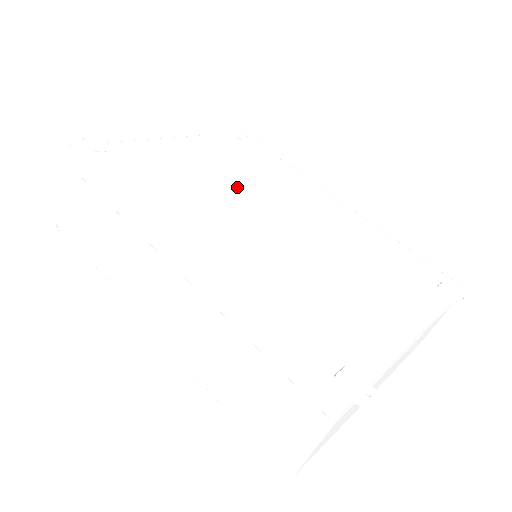
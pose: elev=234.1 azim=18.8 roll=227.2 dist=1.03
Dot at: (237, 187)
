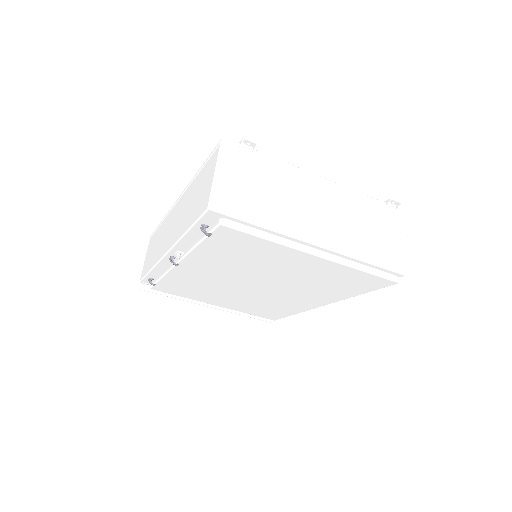
Dot at: occluded
